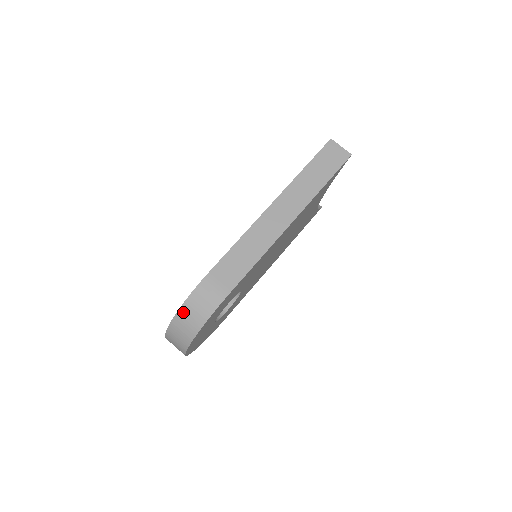
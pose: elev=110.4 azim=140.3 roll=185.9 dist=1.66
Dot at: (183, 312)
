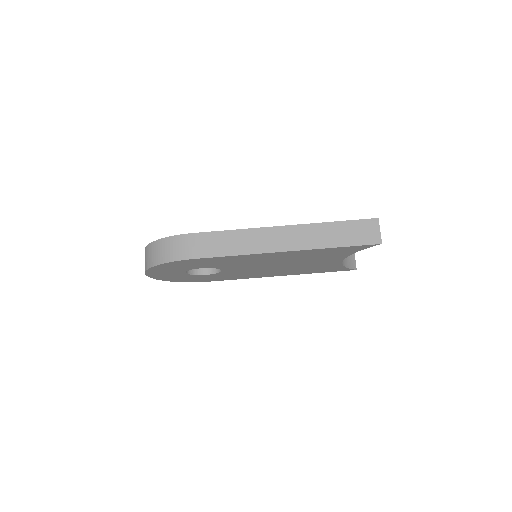
Dot at: (158, 244)
